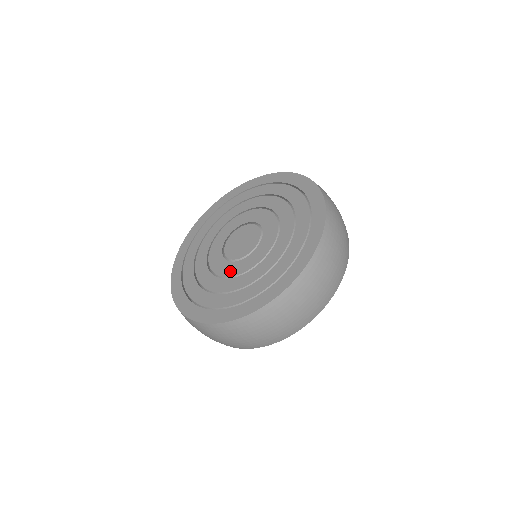
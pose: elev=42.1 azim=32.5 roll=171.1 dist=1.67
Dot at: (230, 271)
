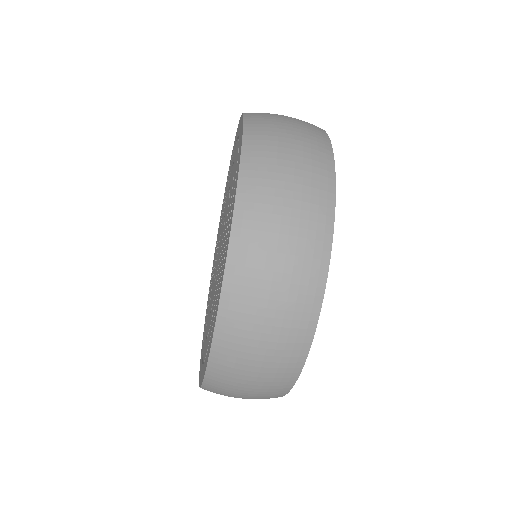
Dot at: (212, 299)
